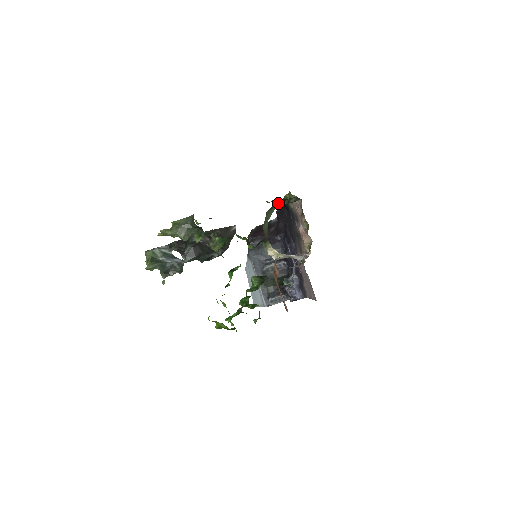
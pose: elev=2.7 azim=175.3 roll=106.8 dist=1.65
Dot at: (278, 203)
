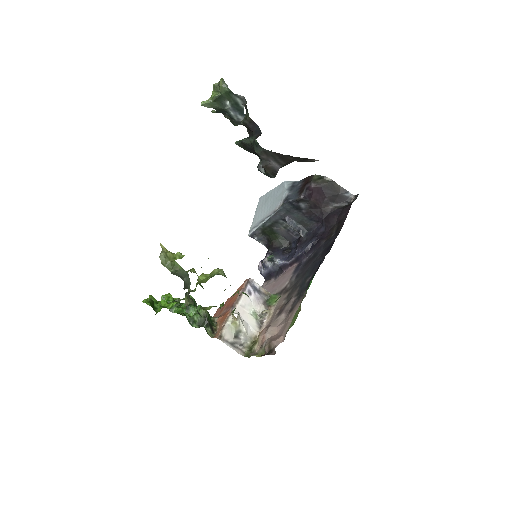
Dot at: occluded
